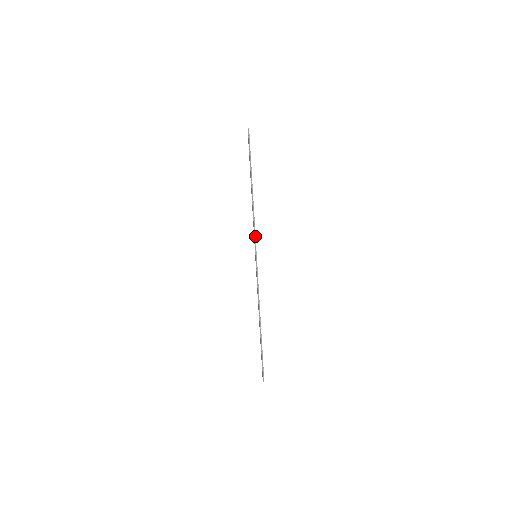
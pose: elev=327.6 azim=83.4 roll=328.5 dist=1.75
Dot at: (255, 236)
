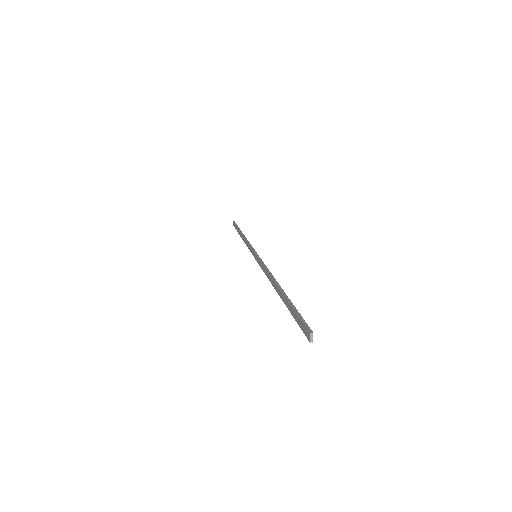
Dot at: (251, 246)
